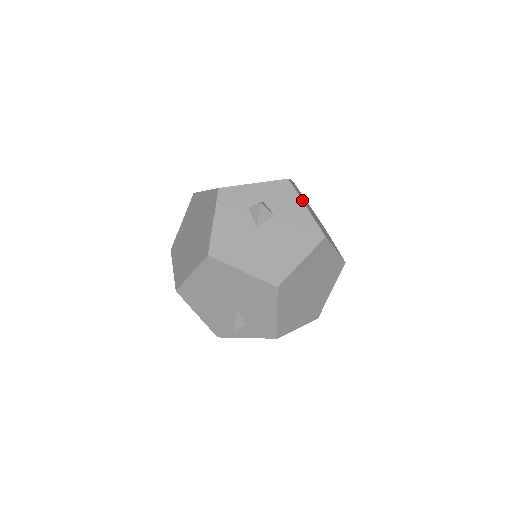
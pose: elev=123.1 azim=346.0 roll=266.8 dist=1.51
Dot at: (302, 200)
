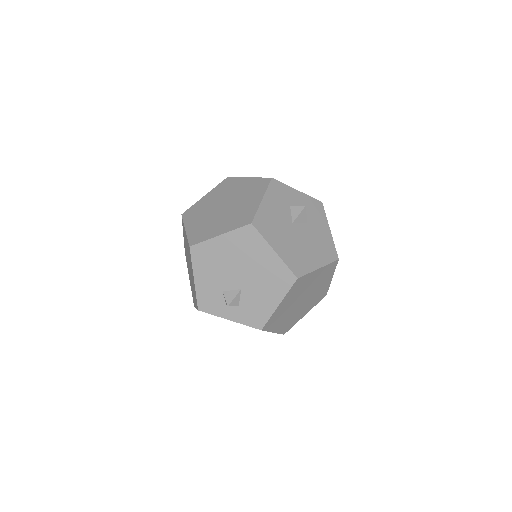
Dot at: occluded
